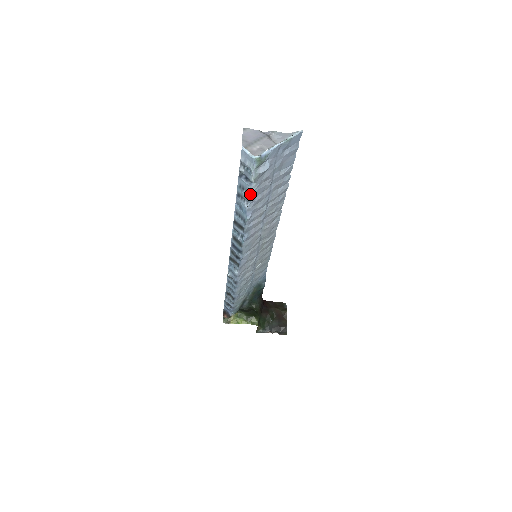
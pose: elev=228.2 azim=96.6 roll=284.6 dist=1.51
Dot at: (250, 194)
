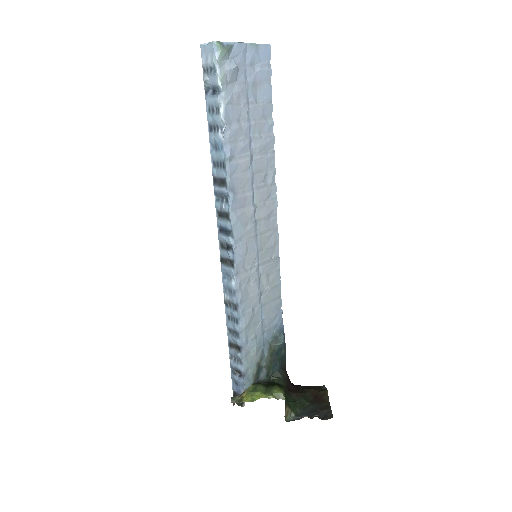
Dot at: (221, 110)
